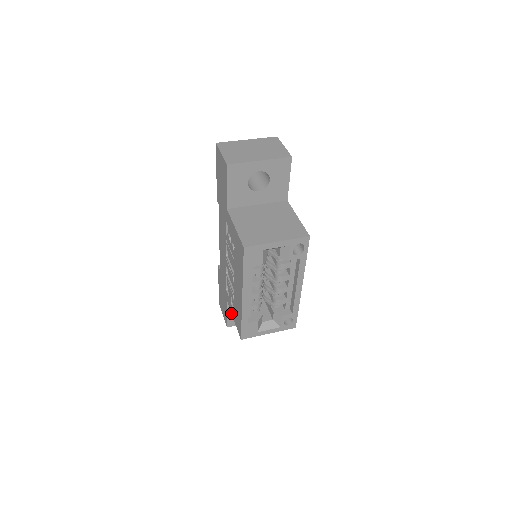
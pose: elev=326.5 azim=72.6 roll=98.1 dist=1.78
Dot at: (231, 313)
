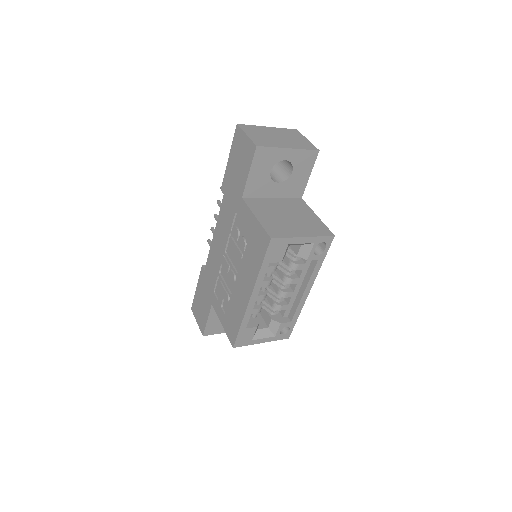
Dot at: (212, 320)
